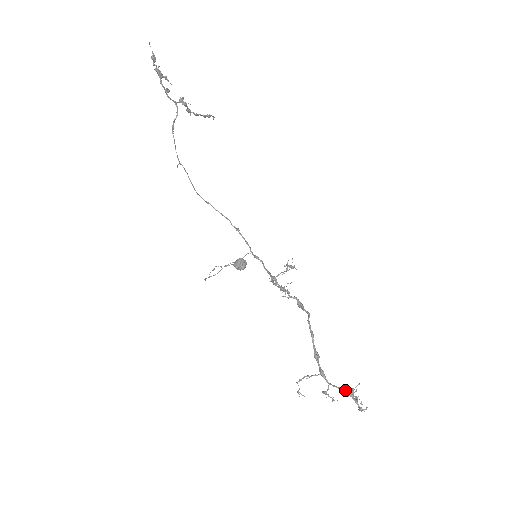
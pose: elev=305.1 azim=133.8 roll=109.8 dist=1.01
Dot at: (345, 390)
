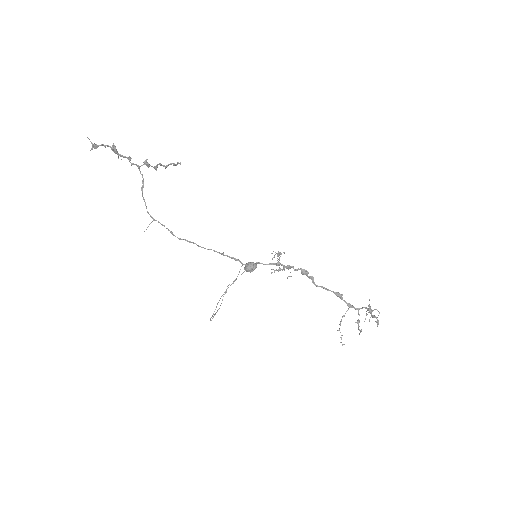
Dot at: (367, 308)
